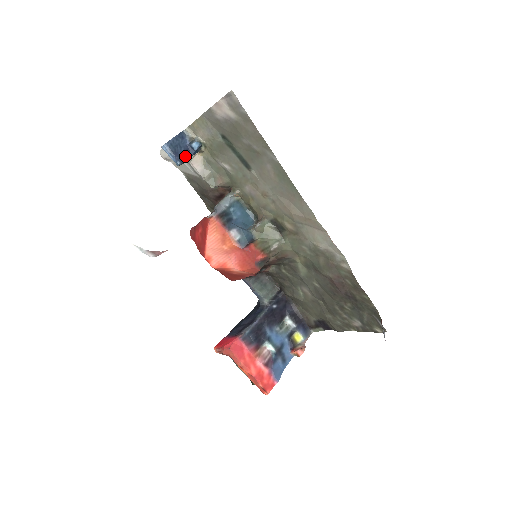
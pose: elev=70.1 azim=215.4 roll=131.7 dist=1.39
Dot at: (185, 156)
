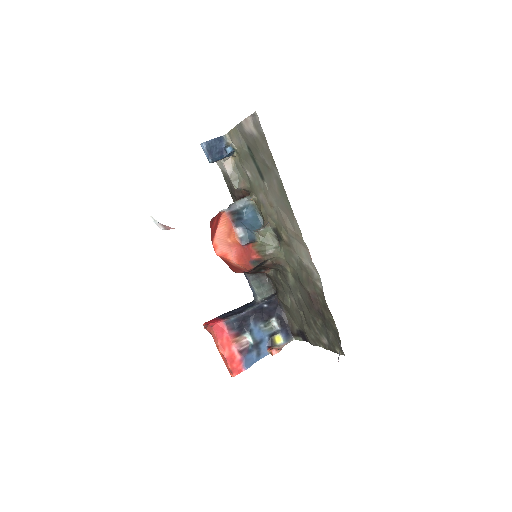
Dot at: (218, 156)
